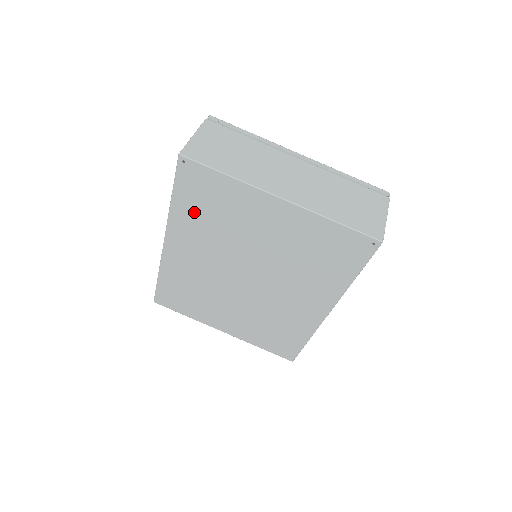
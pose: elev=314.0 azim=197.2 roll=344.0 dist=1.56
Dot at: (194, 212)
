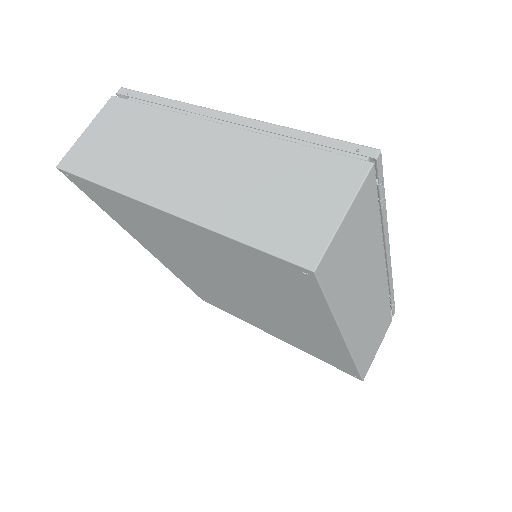
Dot at: (130, 224)
